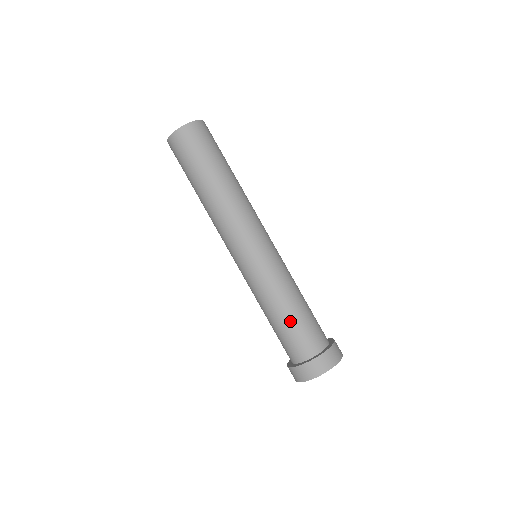
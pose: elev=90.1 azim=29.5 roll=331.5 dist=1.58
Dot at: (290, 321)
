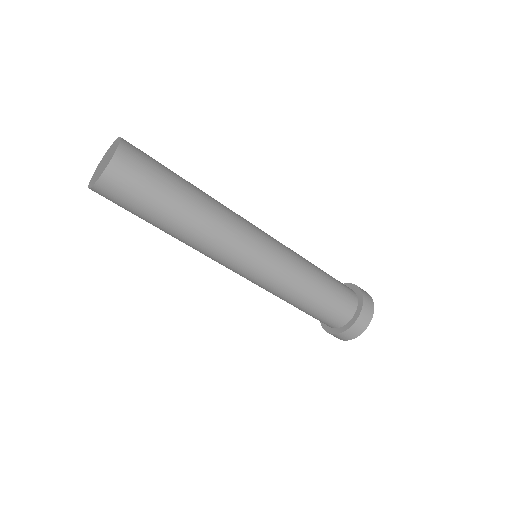
Dot at: occluded
